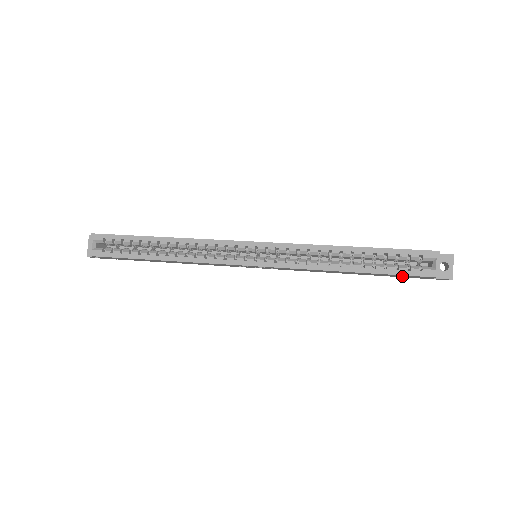
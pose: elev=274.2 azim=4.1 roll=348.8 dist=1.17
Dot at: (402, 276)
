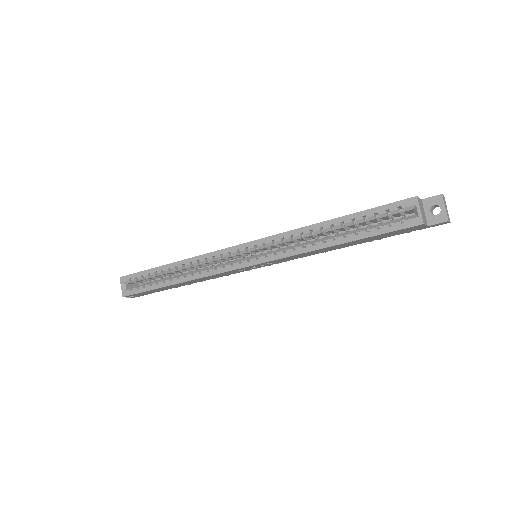
Dot at: (393, 234)
